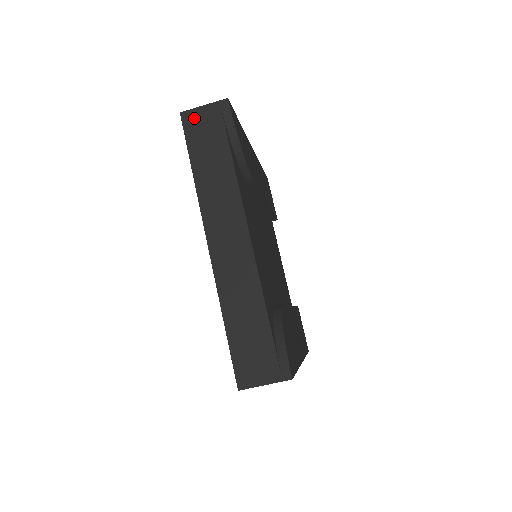
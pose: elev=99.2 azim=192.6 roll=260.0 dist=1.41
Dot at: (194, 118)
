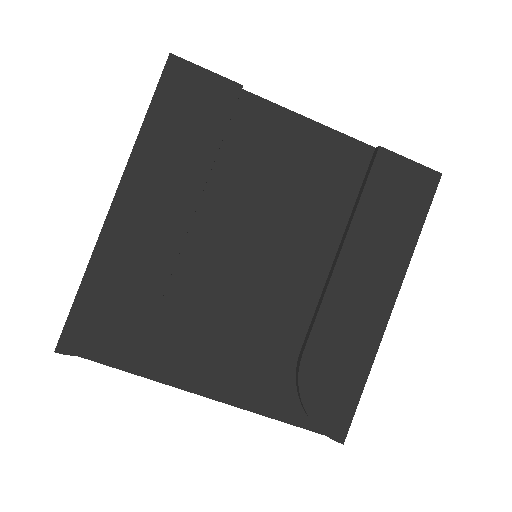
Dot at: occluded
